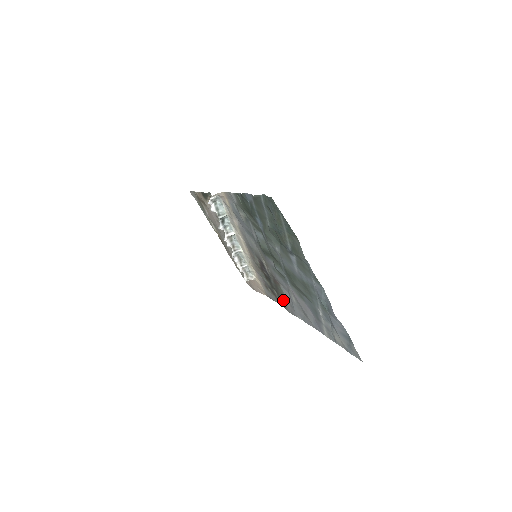
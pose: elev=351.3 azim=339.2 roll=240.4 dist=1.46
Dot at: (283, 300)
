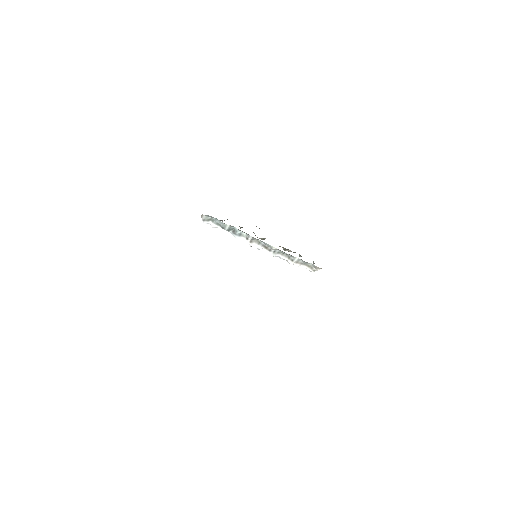
Dot at: occluded
